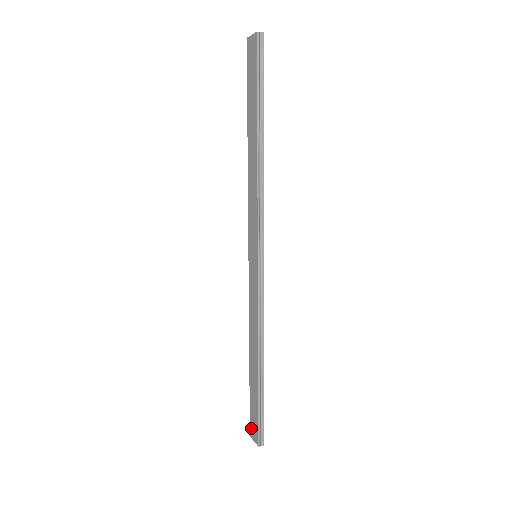
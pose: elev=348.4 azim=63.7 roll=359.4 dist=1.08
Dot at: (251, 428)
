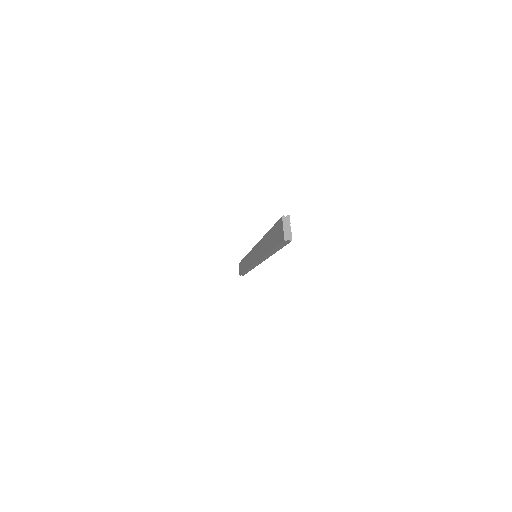
Dot at: (239, 265)
